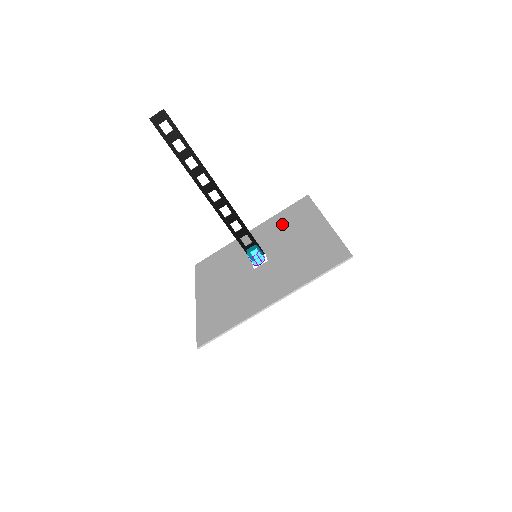
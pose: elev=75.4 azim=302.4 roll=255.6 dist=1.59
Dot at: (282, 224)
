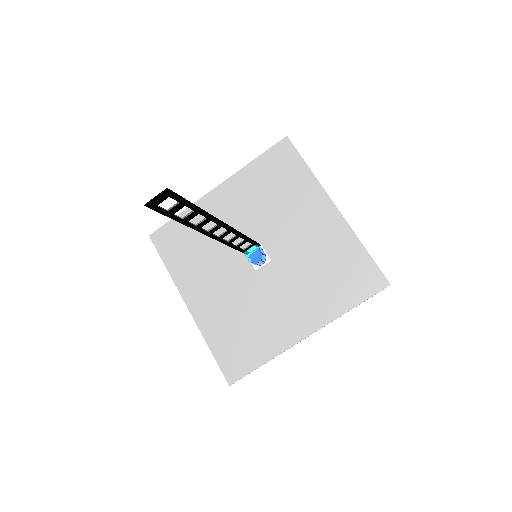
Dot at: (267, 191)
